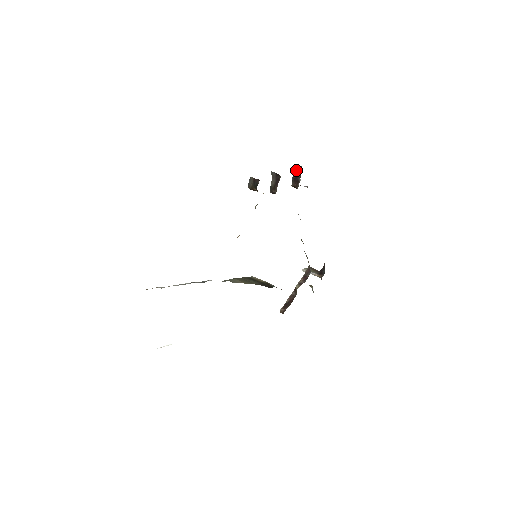
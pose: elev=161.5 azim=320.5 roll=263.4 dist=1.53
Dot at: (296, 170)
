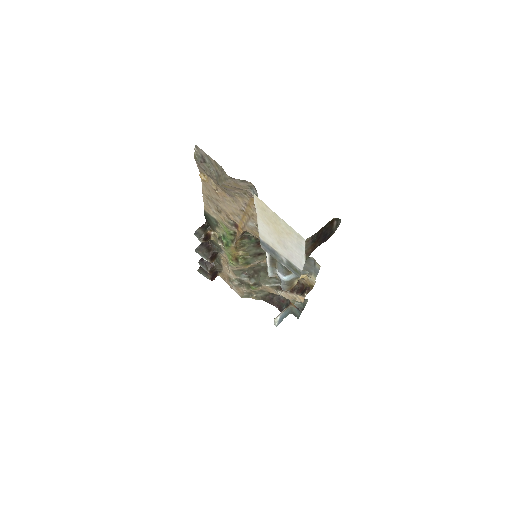
Dot at: occluded
